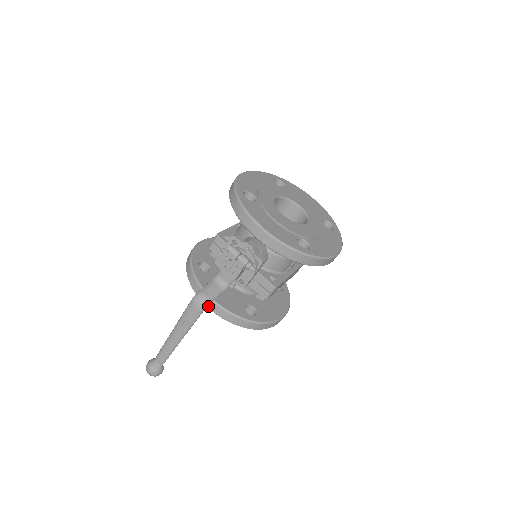
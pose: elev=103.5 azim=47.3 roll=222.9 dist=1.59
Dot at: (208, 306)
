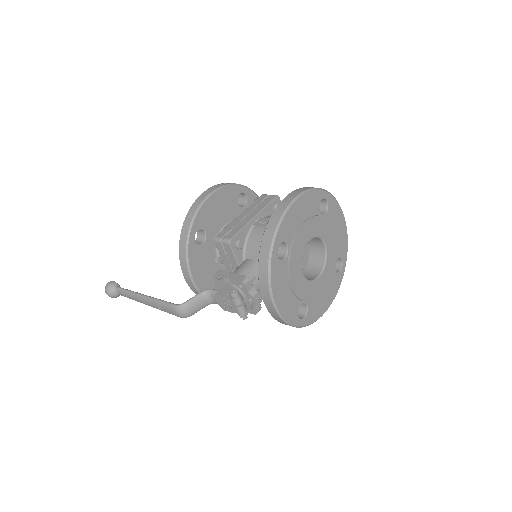
Dot at: (187, 282)
